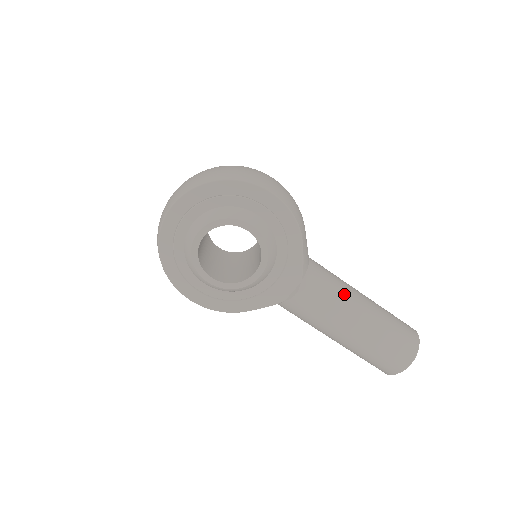
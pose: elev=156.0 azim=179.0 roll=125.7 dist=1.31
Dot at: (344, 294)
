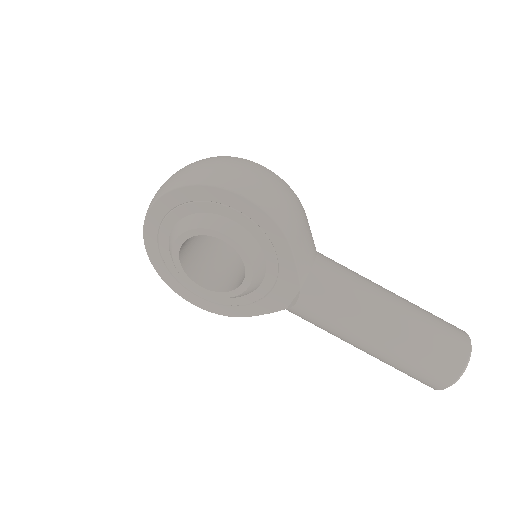
Dot at: (359, 301)
